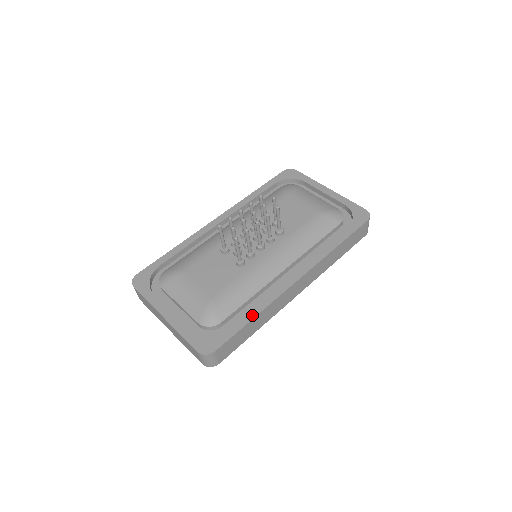
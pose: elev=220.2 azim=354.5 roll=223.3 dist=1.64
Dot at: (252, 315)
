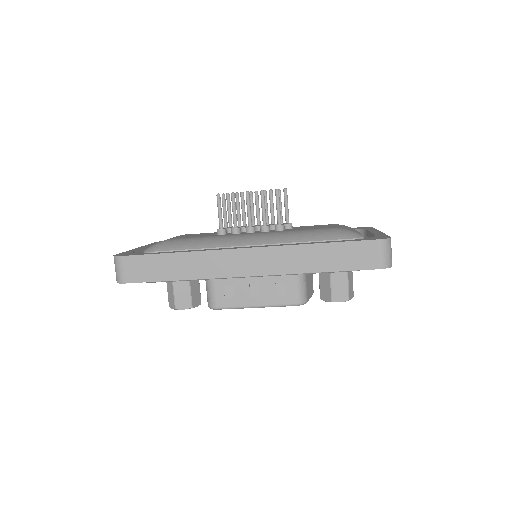
Dot at: (177, 252)
